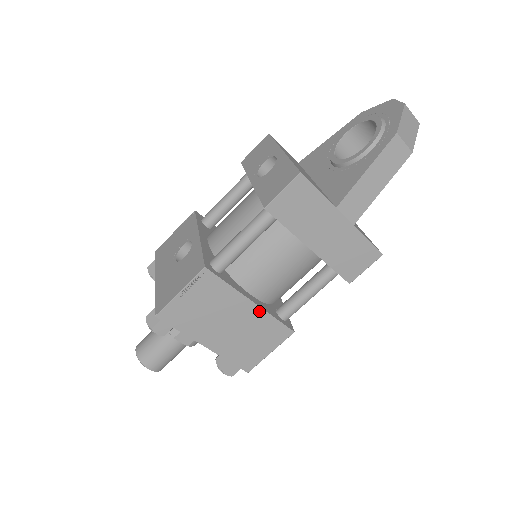
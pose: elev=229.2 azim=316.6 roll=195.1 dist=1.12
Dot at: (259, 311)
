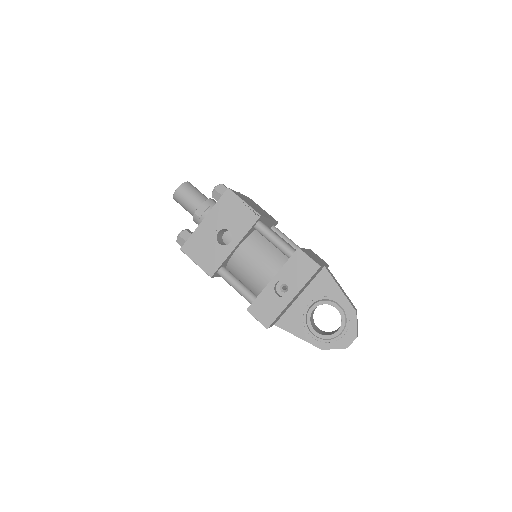
Dot at: occluded
